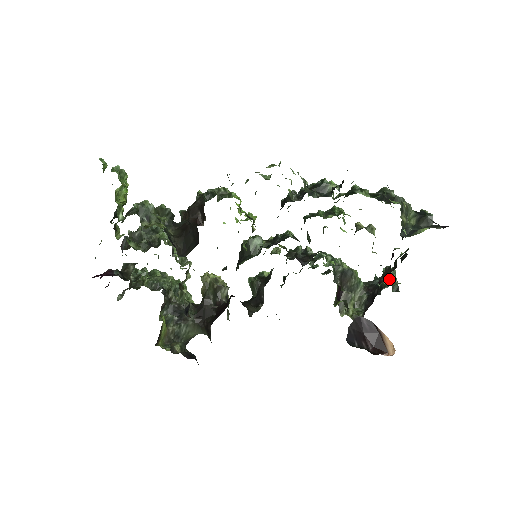
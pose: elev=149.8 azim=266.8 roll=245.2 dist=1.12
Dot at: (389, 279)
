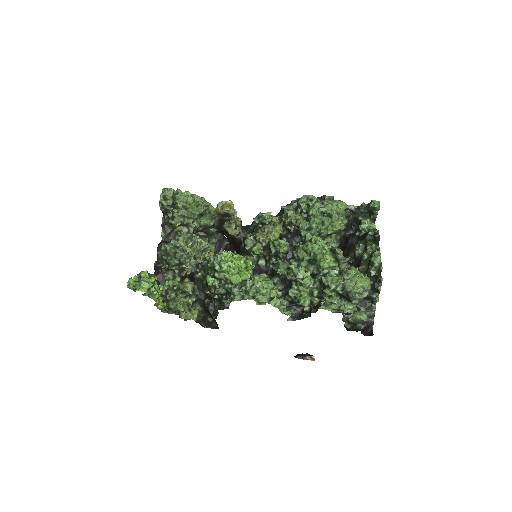
Dot at: (372, 212)
